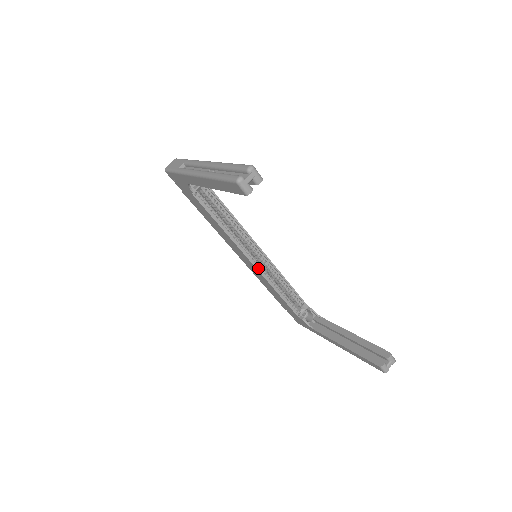
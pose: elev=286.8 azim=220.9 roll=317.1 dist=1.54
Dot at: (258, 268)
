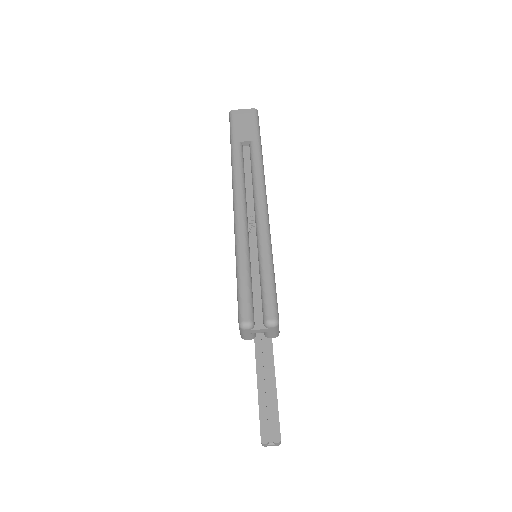
Dot at: occluded
